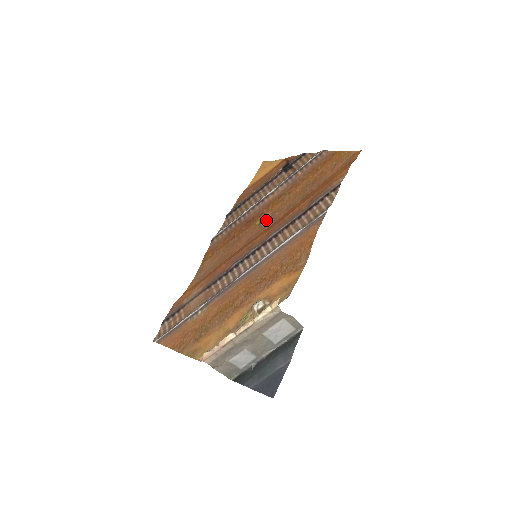
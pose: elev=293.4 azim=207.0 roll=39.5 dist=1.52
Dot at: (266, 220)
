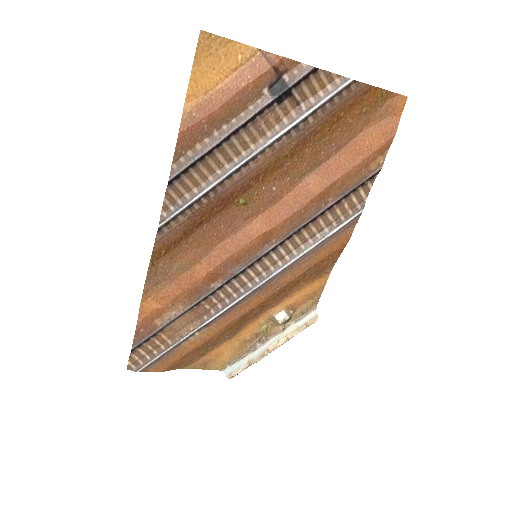
Dot at: (257, 198)
